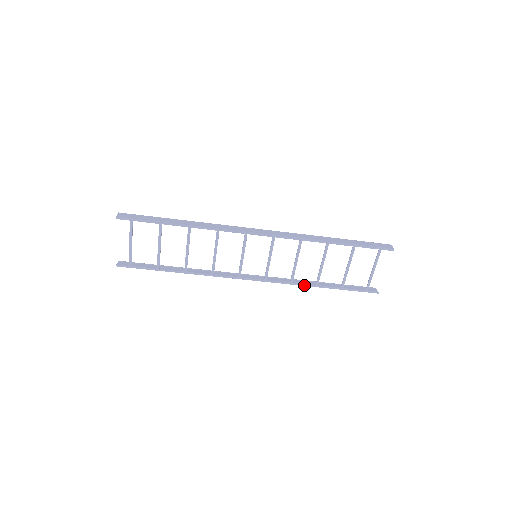
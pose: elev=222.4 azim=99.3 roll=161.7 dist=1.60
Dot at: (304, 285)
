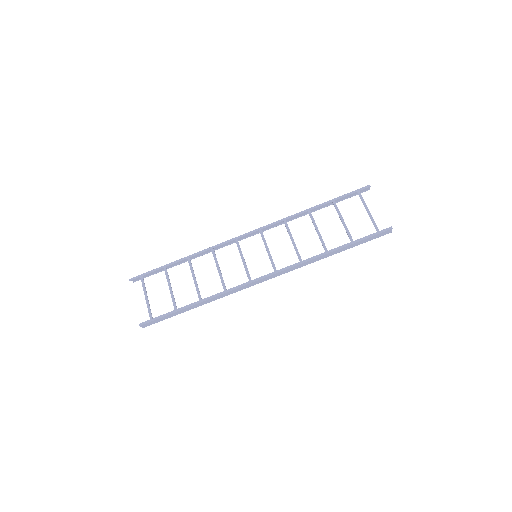
Dot at: (314, 258)
